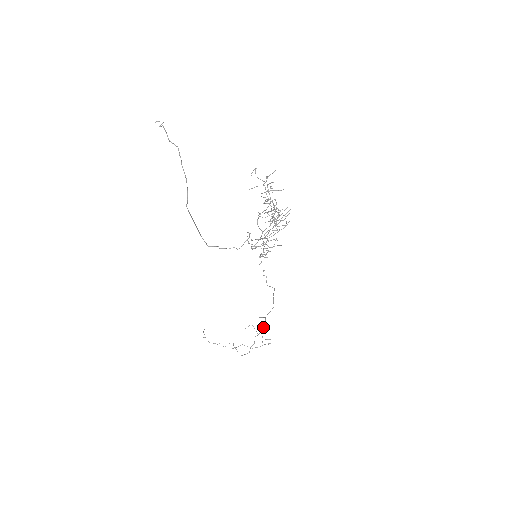
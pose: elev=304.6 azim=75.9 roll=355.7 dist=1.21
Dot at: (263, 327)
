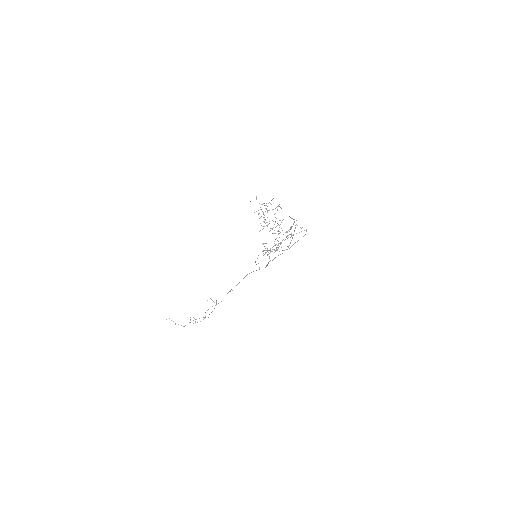
Dot at: occluded
